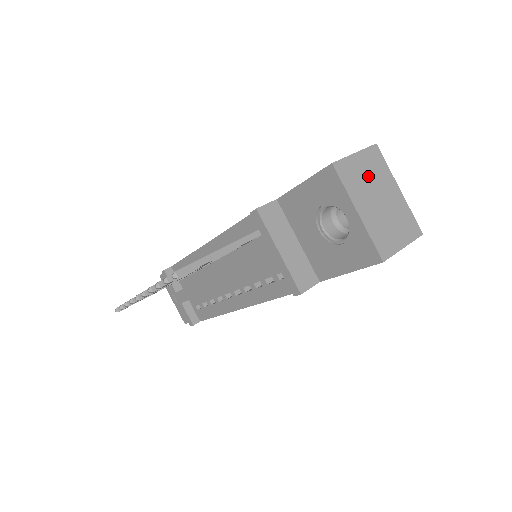
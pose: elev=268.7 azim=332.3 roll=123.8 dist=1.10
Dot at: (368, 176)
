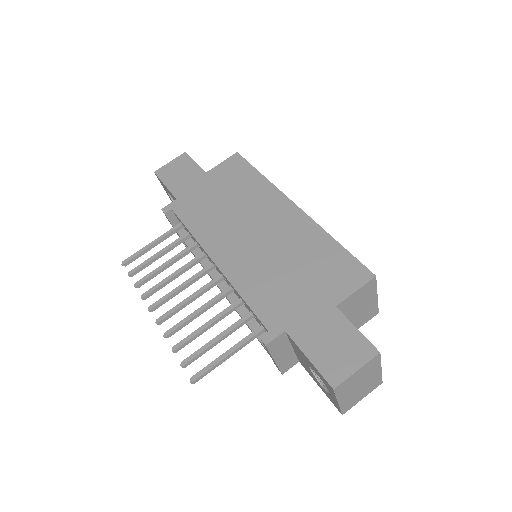
Dot at: (359, 378)
